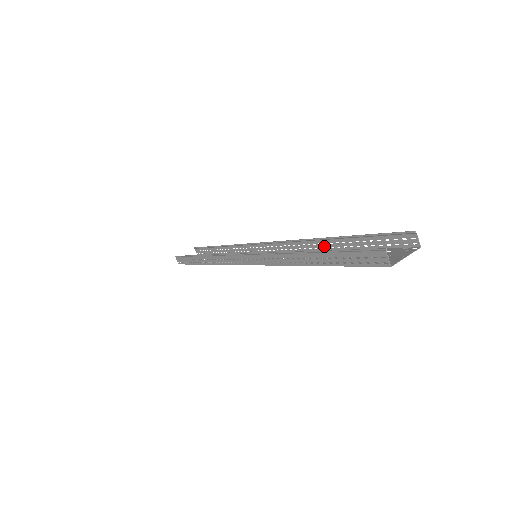
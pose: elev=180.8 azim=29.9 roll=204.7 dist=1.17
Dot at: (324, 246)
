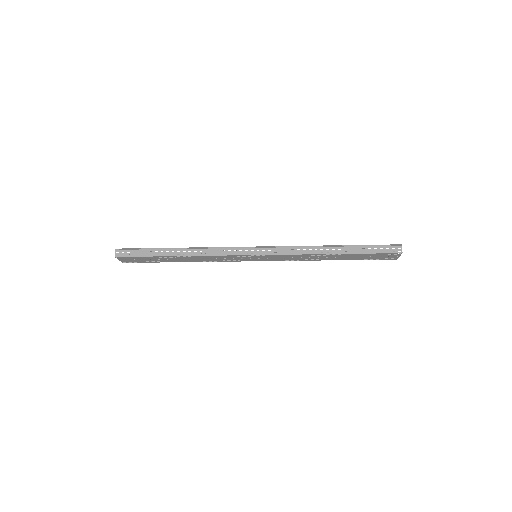
Dot at: occluded
